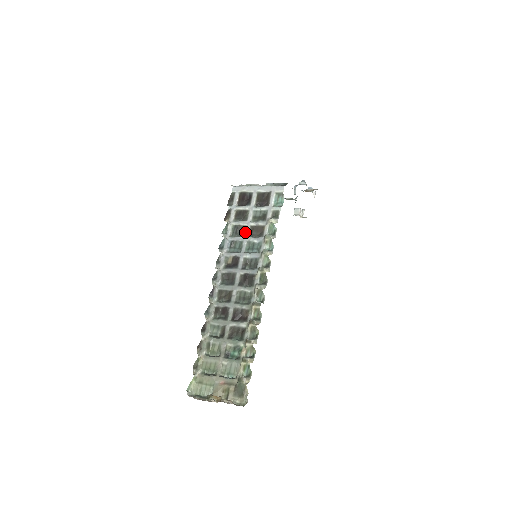
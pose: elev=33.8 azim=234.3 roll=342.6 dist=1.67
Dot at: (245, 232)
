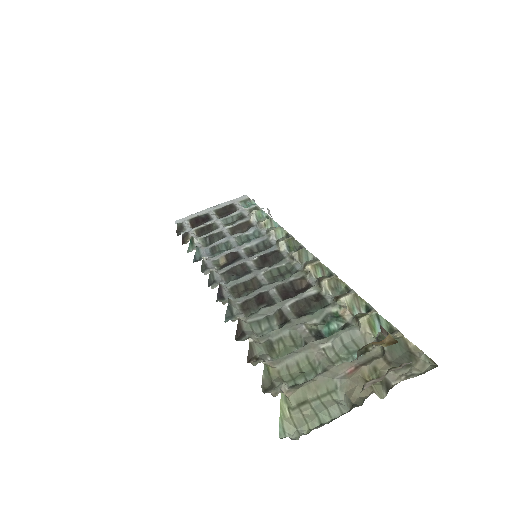
Dot at: (225, 234)
